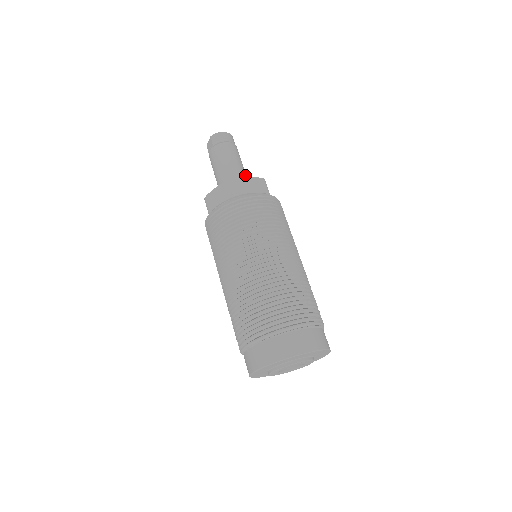
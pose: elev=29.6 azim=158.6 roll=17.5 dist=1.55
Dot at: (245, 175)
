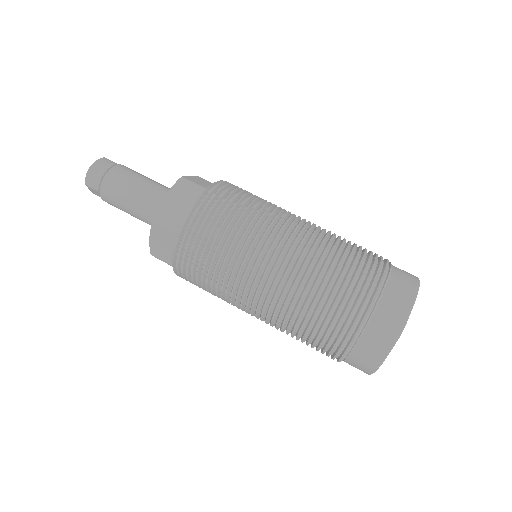
Dot at: (159, 188)
